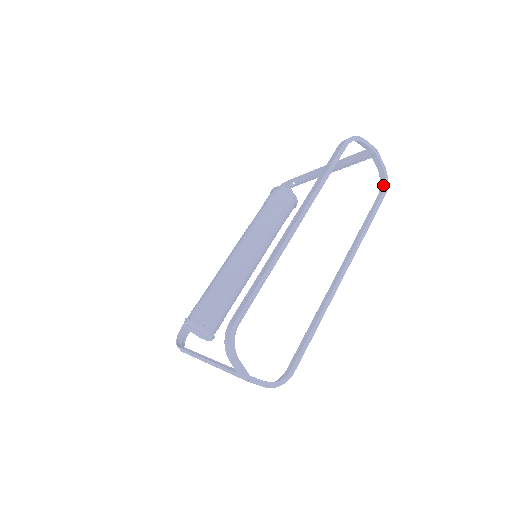
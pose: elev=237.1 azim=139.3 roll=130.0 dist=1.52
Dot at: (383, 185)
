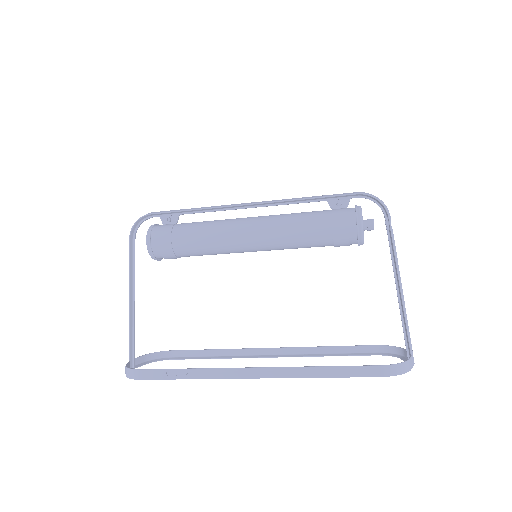
Dot at: (389, 350)
